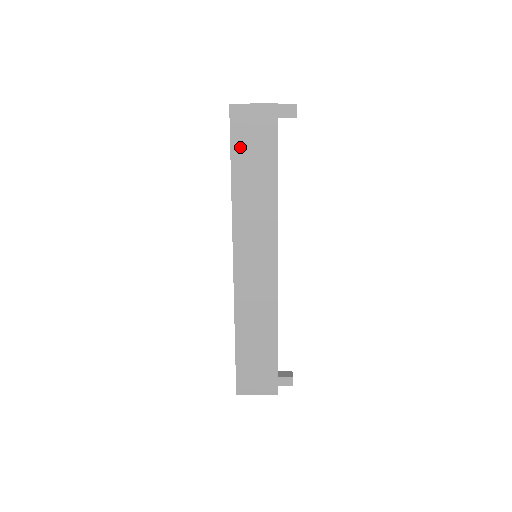
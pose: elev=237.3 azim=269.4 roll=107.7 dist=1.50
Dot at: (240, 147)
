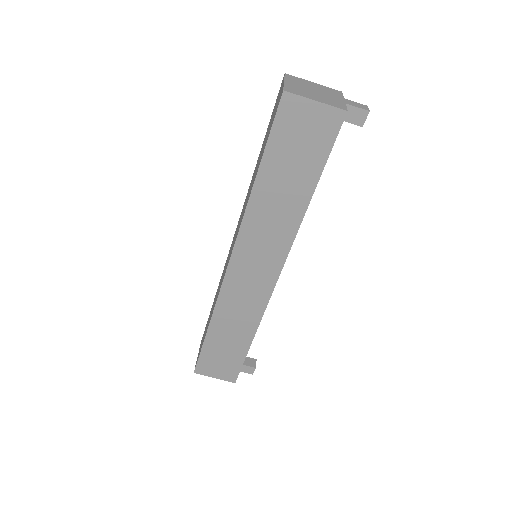
Dot at: (279, 148)
